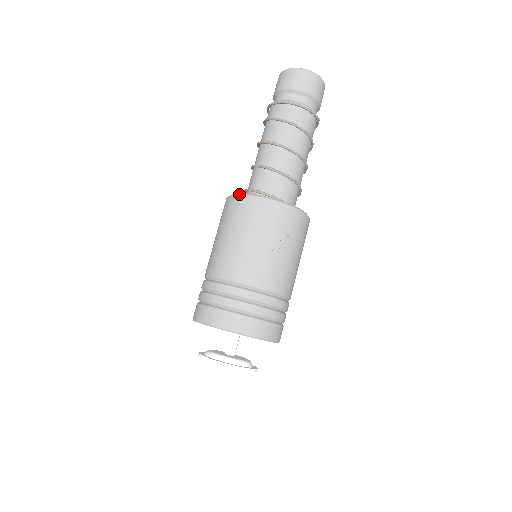
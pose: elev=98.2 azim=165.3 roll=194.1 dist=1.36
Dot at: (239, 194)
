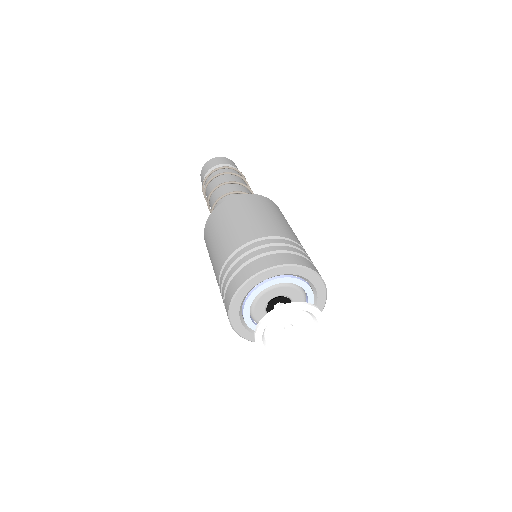
Dot at: (256, 194)
